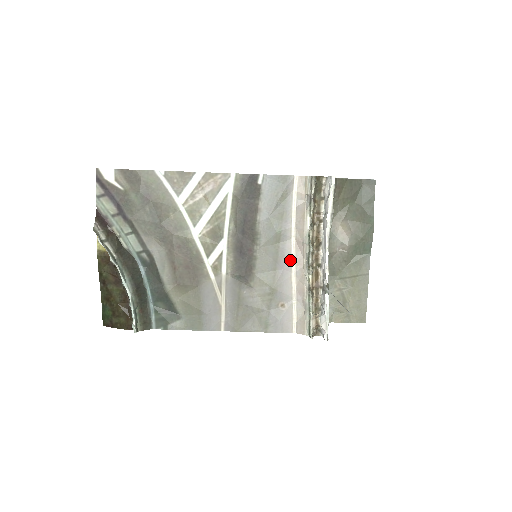
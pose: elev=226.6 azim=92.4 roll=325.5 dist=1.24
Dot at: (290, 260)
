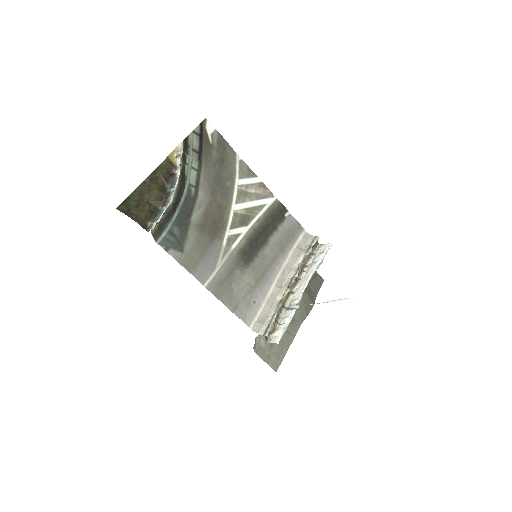
Dot at: (276, 275)
